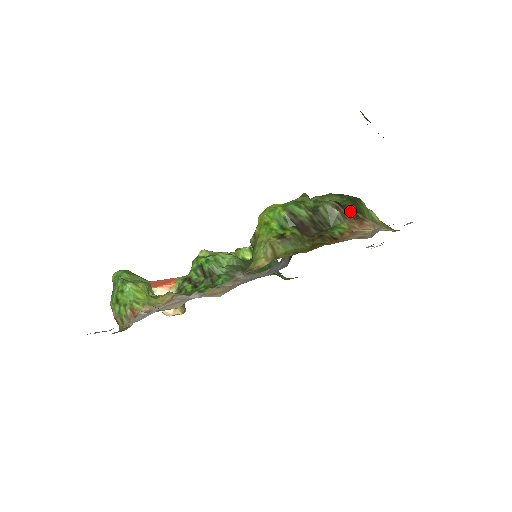
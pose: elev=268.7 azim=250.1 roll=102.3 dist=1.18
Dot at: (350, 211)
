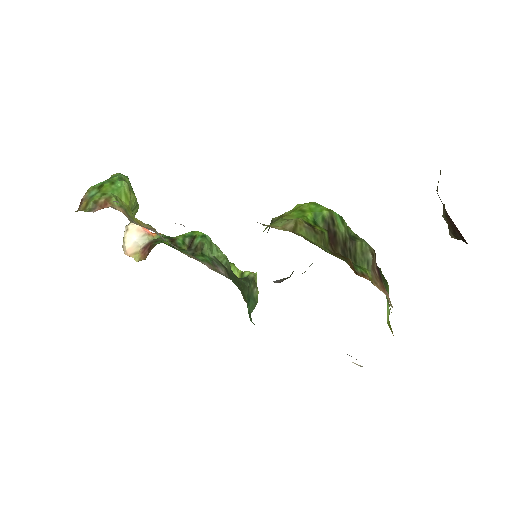
Dot at: (379, 272)
